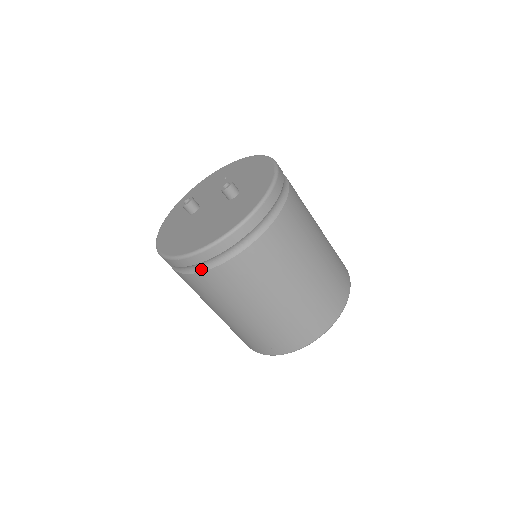
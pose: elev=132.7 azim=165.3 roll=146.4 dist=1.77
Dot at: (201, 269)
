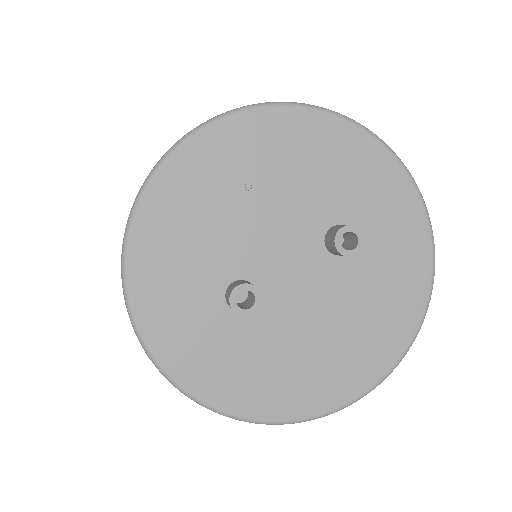
Dot at: occluded
